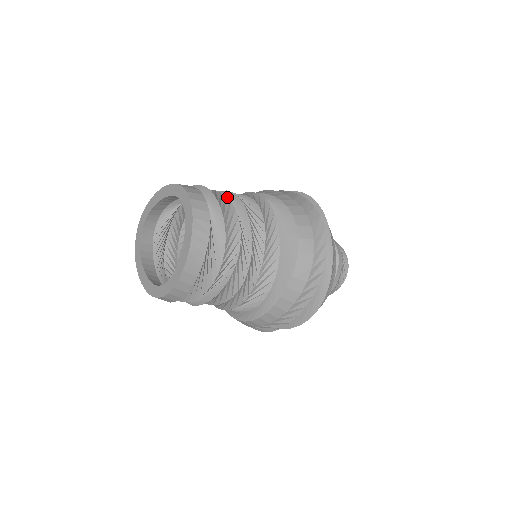
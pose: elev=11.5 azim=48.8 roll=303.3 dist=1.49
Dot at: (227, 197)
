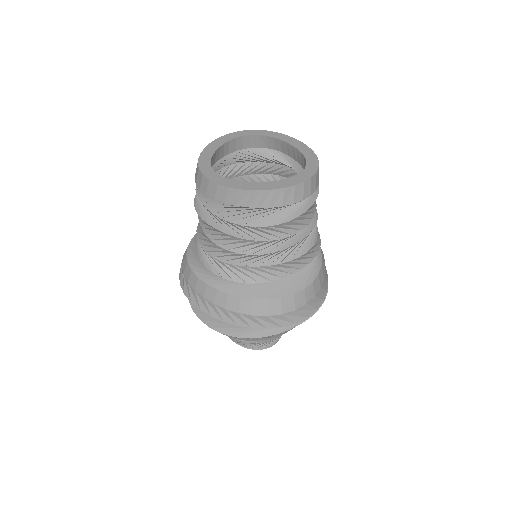
Dot at: occluded
